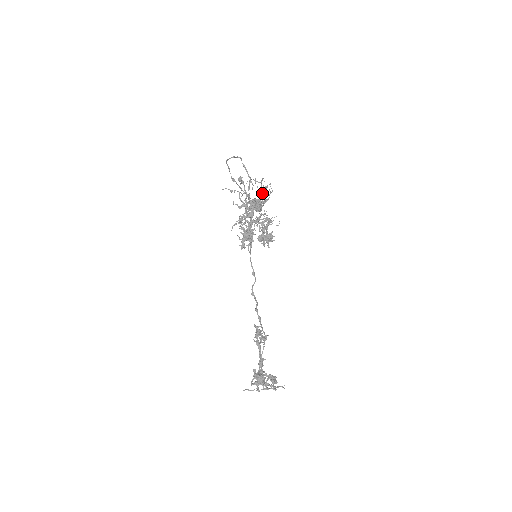
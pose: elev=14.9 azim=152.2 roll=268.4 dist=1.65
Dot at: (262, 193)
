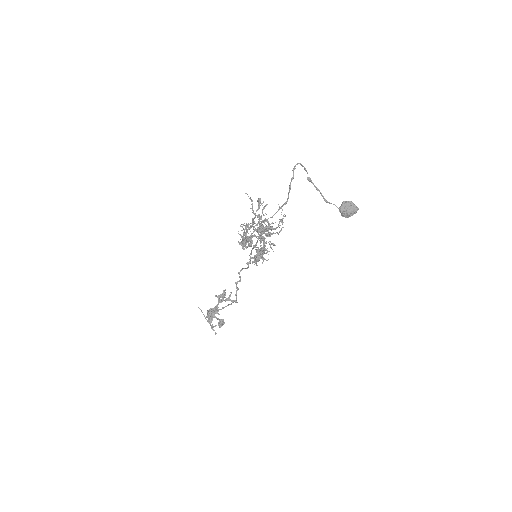
Dot at: occluded
